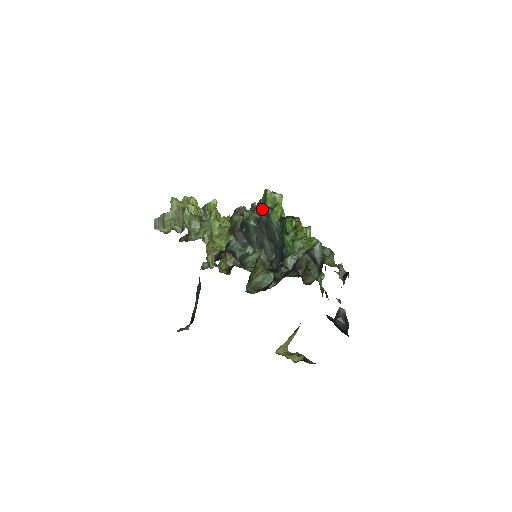
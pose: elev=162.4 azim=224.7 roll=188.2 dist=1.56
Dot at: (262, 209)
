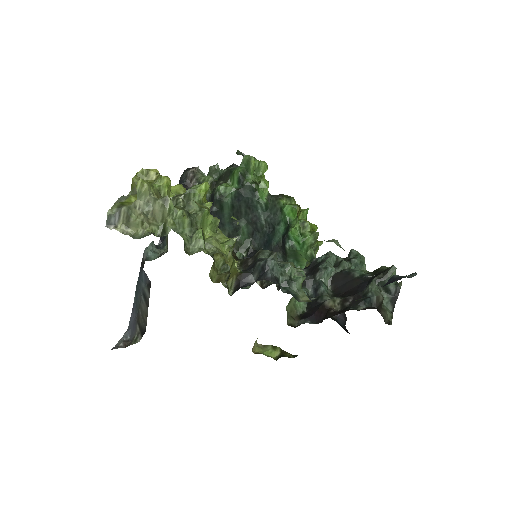
Dot at: (245, 184)
